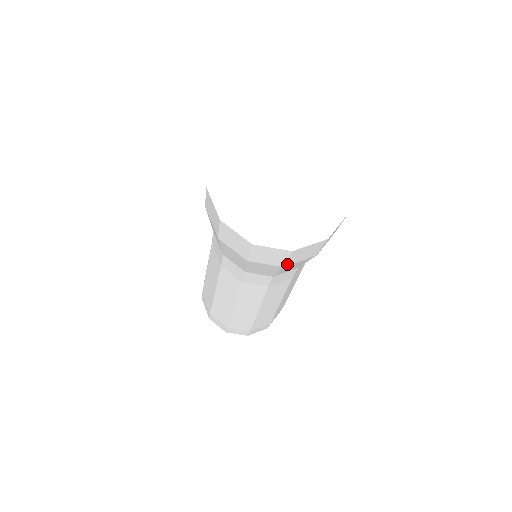
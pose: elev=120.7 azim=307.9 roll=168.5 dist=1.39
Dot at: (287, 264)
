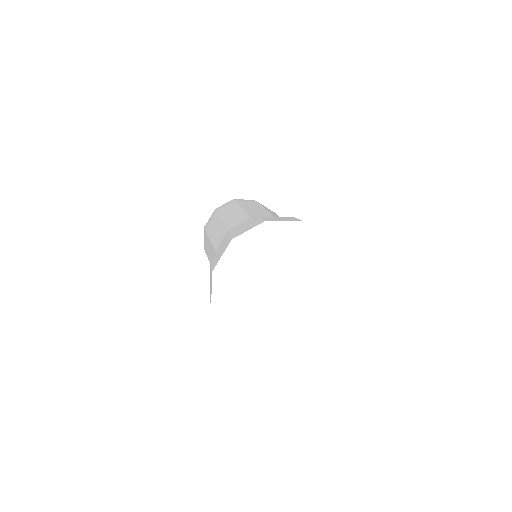
Dot at: occluded
